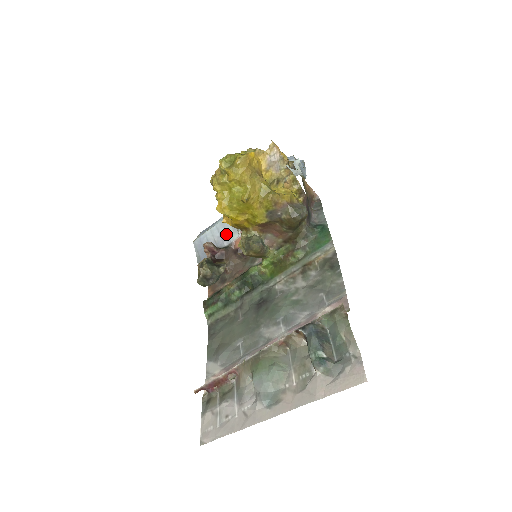
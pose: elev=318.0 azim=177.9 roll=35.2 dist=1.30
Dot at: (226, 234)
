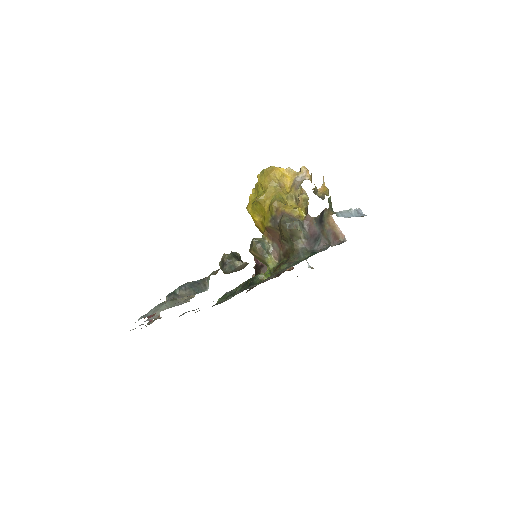
Dot at: occluded
